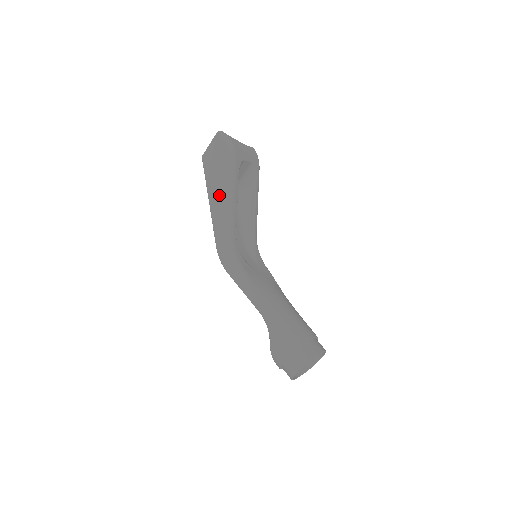
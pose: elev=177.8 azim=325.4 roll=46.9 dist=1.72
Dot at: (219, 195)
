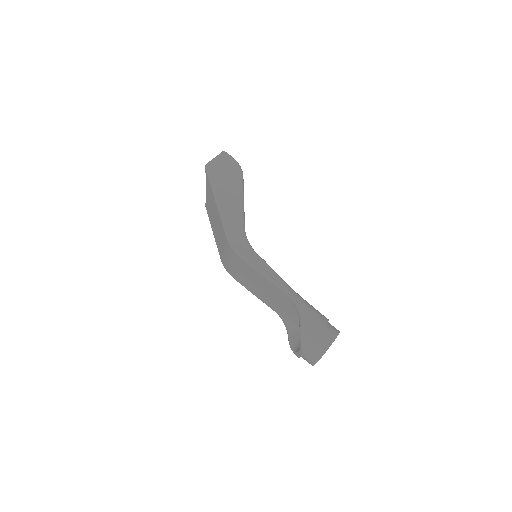
Dot at: (229, 195)
